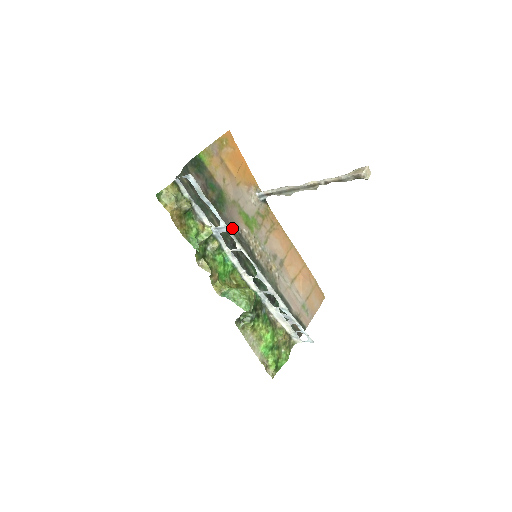
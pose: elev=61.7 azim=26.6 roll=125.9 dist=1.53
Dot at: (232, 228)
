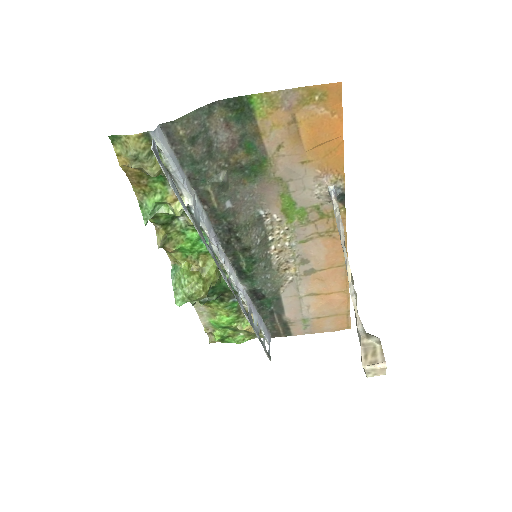
Dot at: (253, 206)
